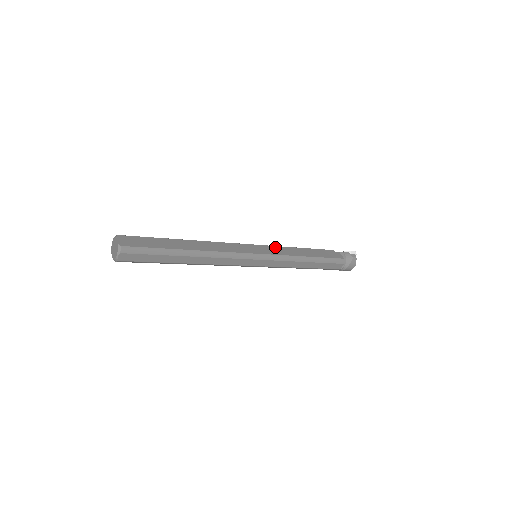
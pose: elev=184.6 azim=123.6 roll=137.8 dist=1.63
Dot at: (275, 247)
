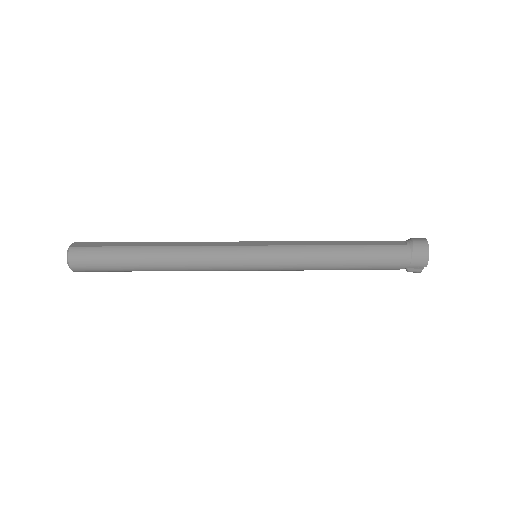
Dot at: occluded
